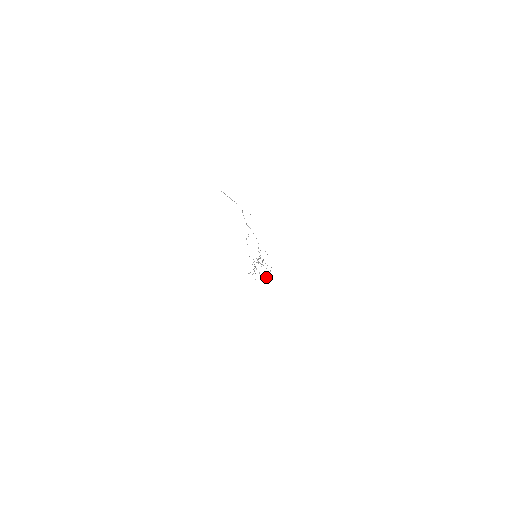
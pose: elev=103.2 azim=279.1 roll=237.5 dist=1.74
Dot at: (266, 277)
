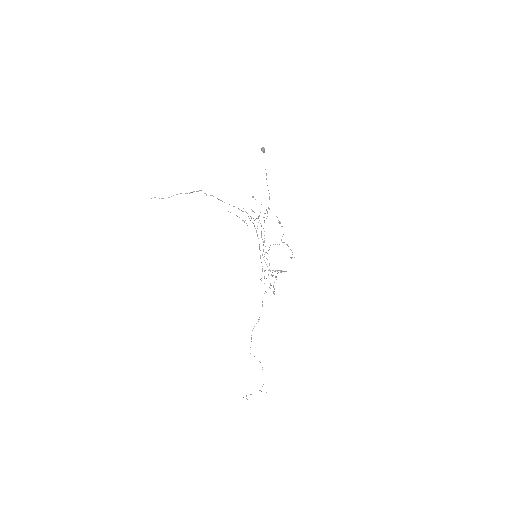
Dot at: (281, 226)
